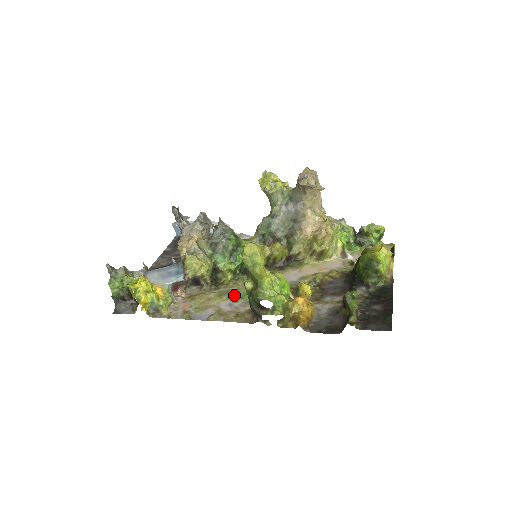
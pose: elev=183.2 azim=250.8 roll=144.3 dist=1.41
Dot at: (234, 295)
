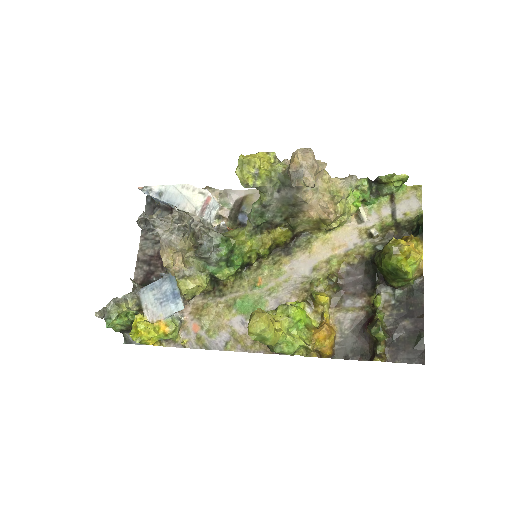
Dot at: (244, 307)
